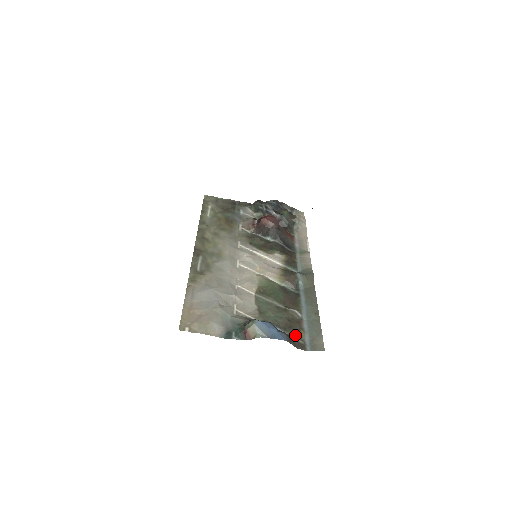
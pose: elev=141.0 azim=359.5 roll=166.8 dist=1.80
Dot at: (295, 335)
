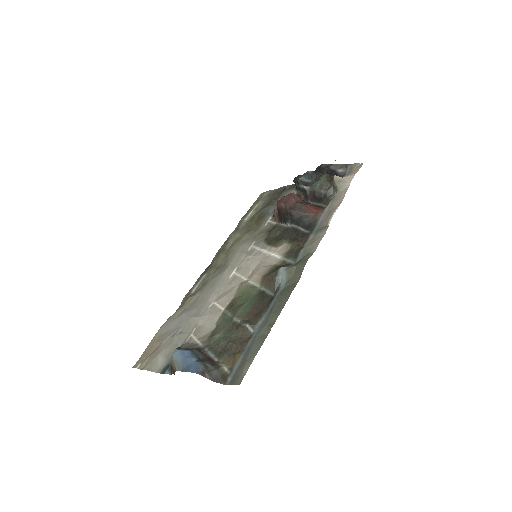
Dot at: (227, 362)
